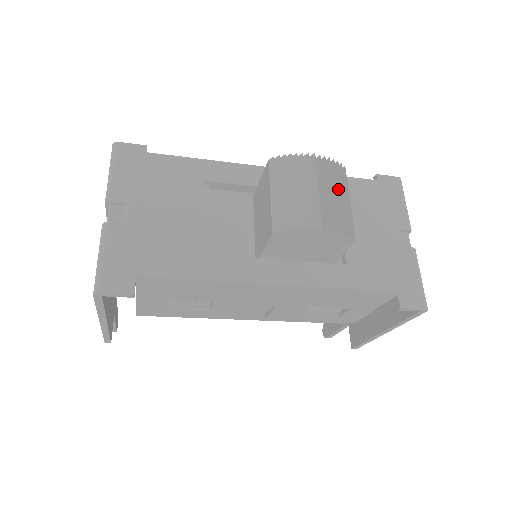
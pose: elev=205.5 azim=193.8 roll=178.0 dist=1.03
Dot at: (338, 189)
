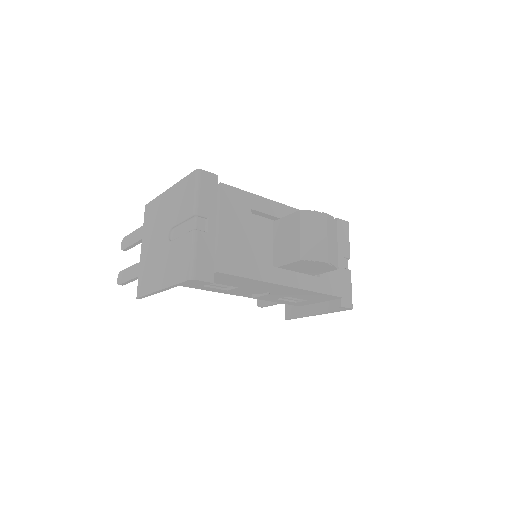
Dot at: (333, 237)
